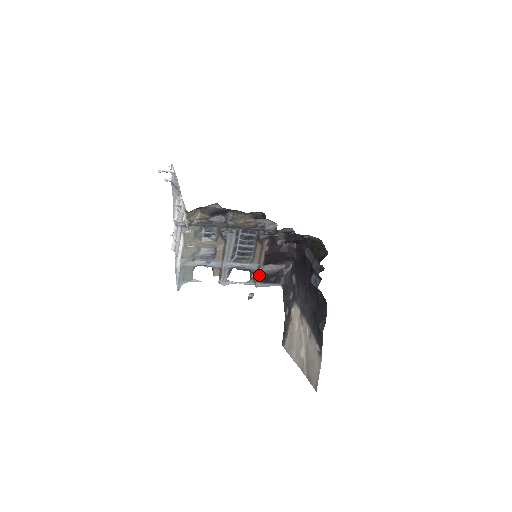
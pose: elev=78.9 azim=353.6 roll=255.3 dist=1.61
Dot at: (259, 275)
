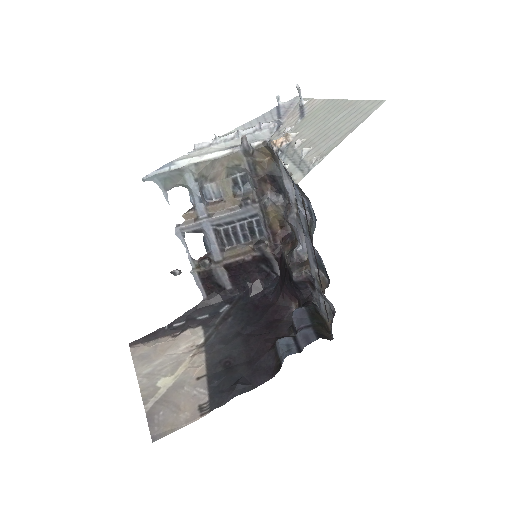
Dot at: (208, 267)
